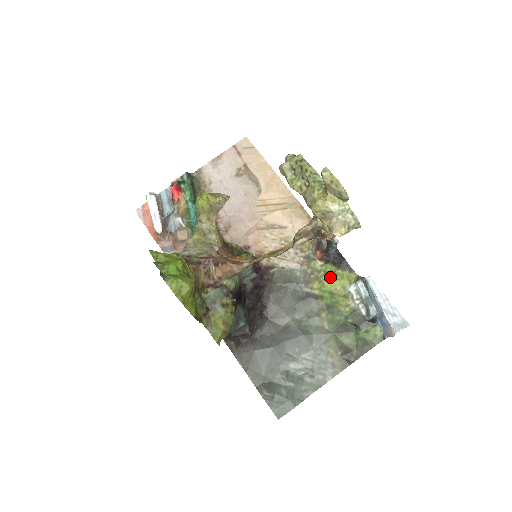
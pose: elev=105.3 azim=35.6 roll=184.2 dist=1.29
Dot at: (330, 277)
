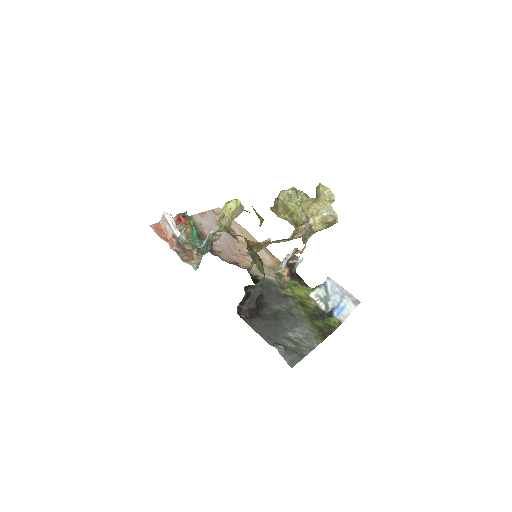
Dot at: (296, 288)
